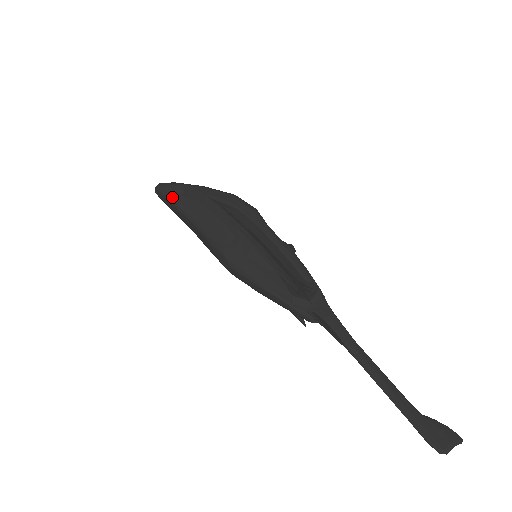
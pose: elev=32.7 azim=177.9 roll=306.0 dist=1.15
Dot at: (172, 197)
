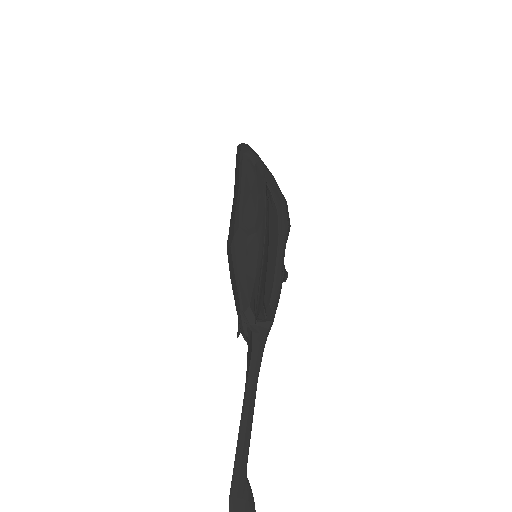
Dot at: (244, 160)
